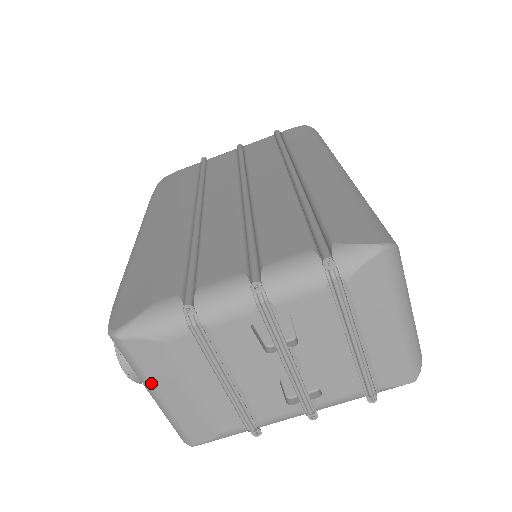
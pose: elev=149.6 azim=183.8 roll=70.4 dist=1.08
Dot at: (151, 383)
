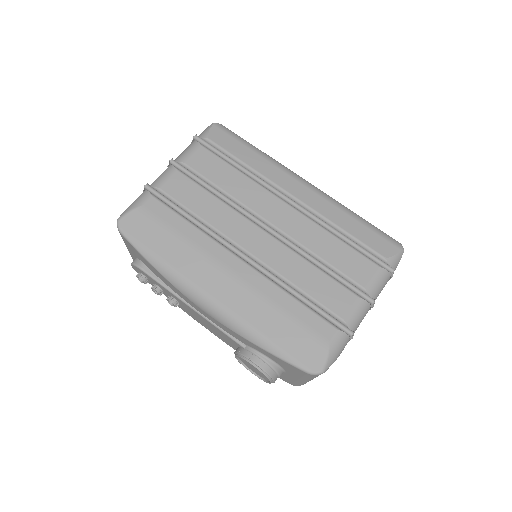
Dot at: occluded
